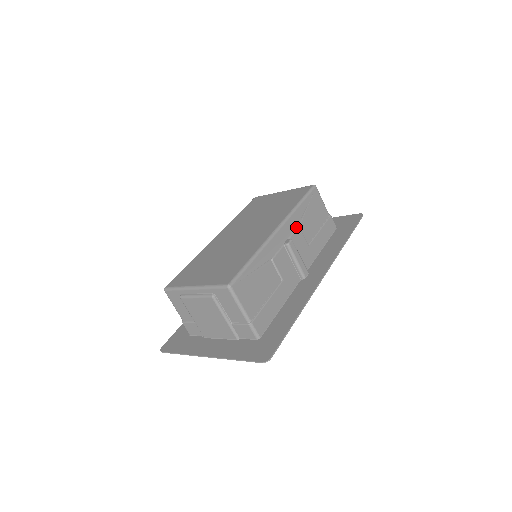
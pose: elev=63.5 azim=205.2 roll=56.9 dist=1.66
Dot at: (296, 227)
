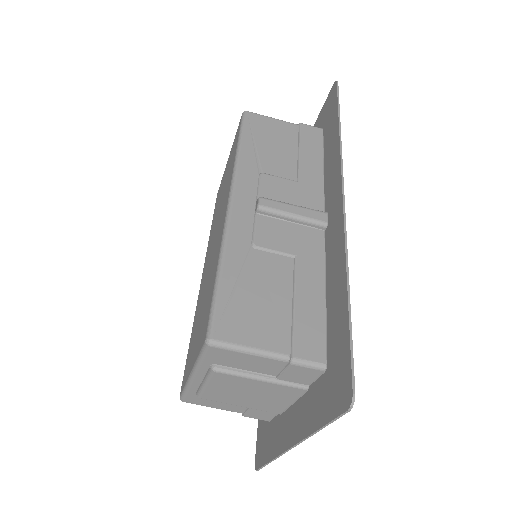
Dot at: (258, 178)
